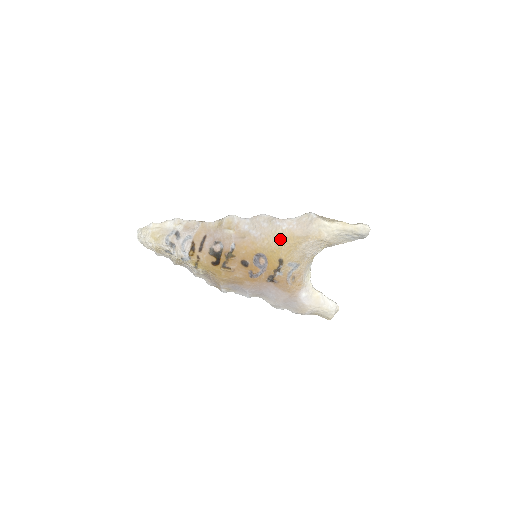
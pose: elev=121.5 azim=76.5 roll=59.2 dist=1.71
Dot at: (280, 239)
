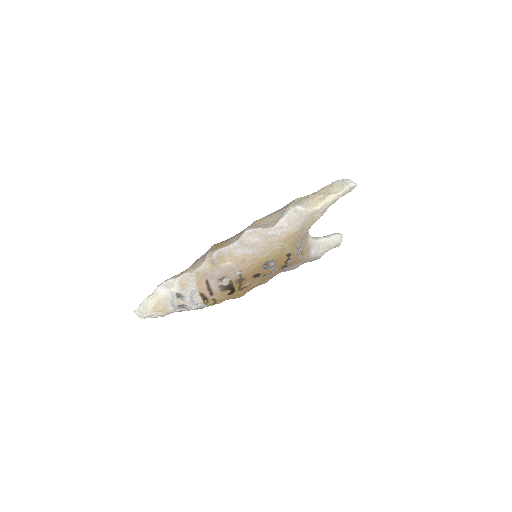
Dot at: (280, 244)
